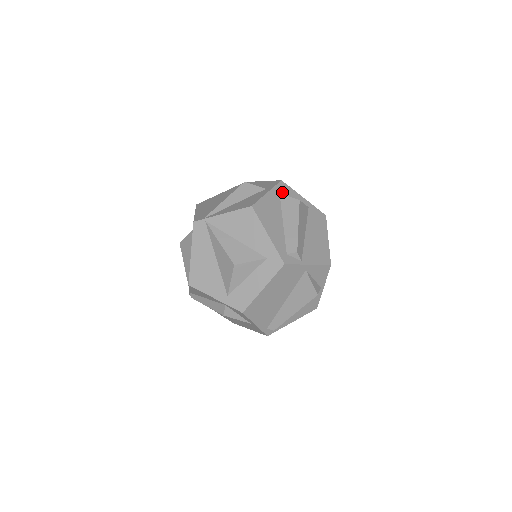
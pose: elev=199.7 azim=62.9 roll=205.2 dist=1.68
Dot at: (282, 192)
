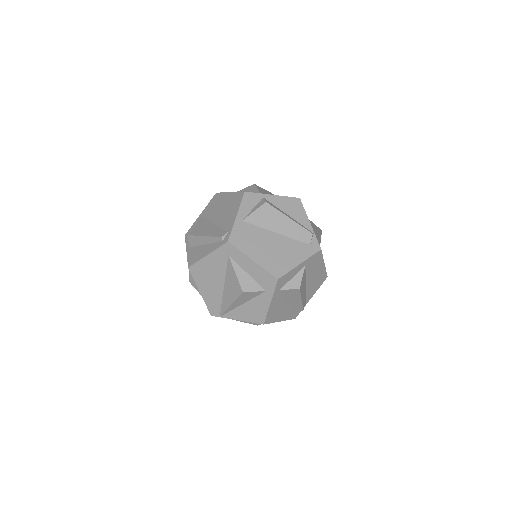
Dot at: (281, 286)
